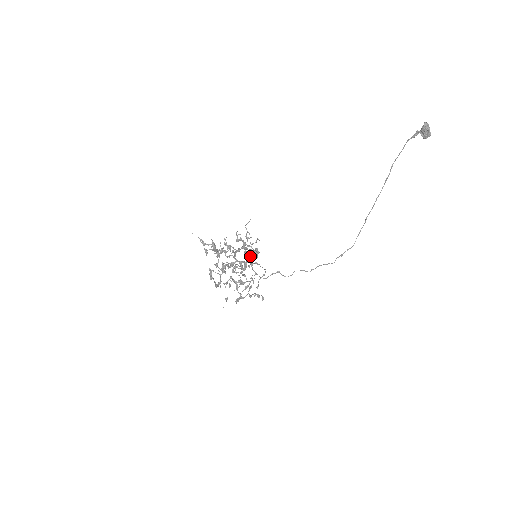
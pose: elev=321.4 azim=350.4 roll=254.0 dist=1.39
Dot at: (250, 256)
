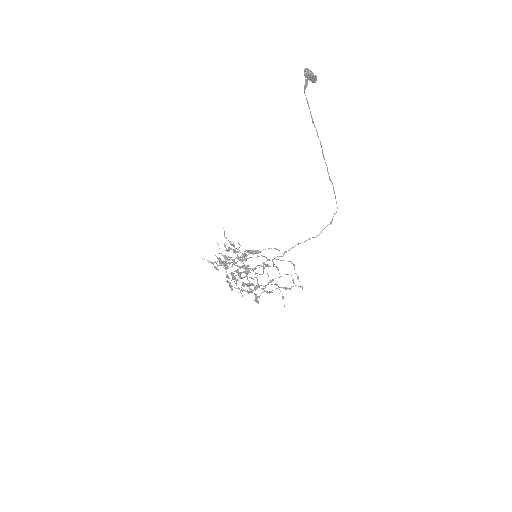
Dot at: (241, 260)
